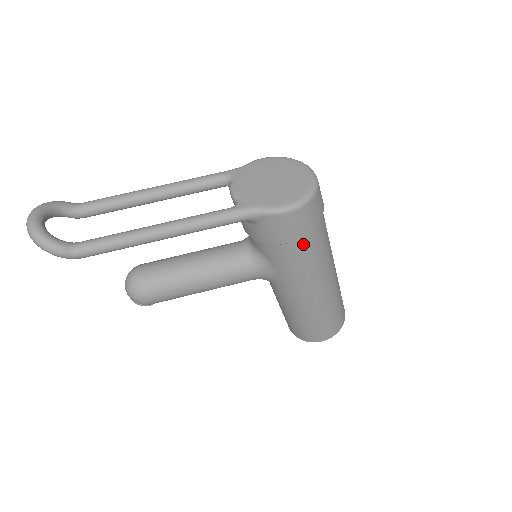
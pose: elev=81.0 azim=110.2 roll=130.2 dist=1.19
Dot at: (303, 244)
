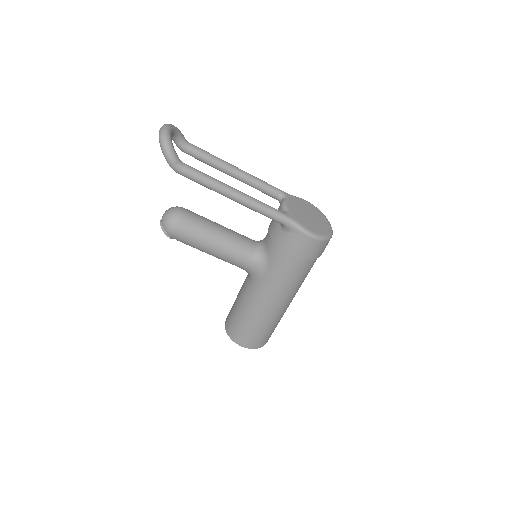
Dot at: (299, 265)
